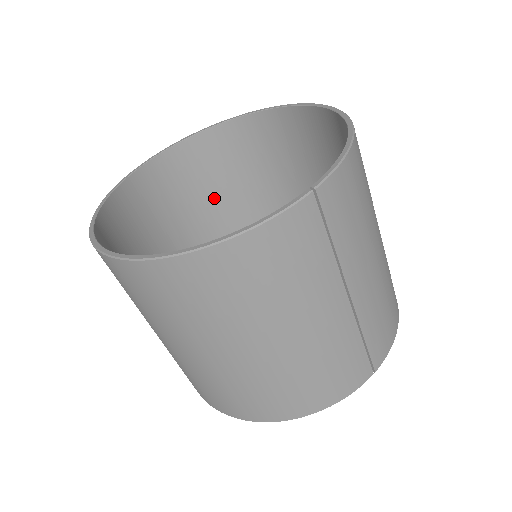
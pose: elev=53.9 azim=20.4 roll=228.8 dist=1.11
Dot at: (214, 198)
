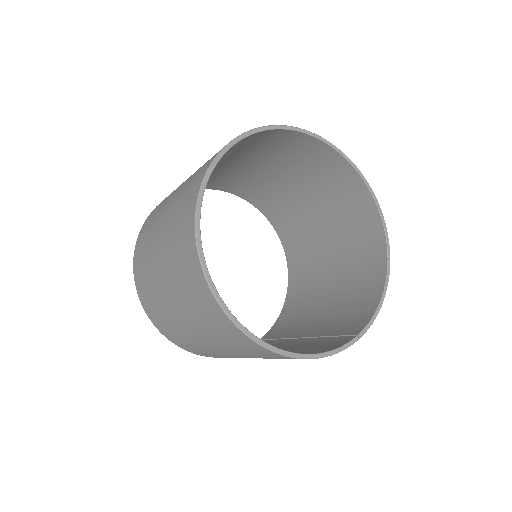
Dot at: (244, 157)
